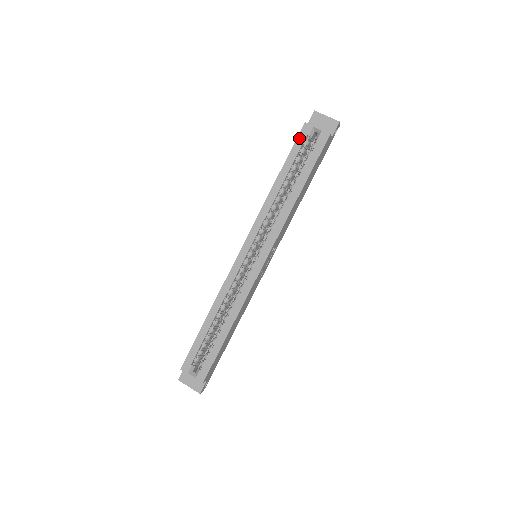
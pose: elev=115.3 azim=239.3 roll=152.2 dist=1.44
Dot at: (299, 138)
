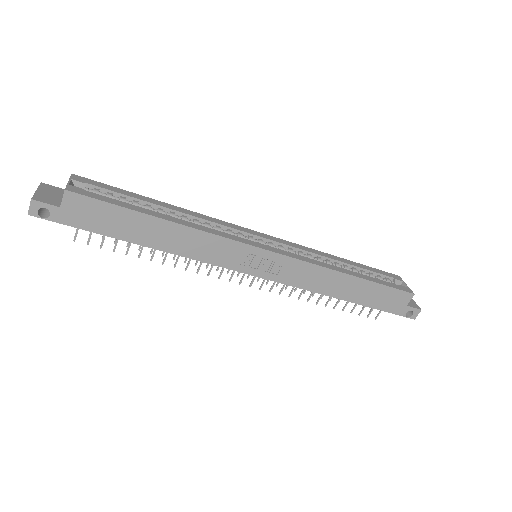
Dot at: (386, 272)
